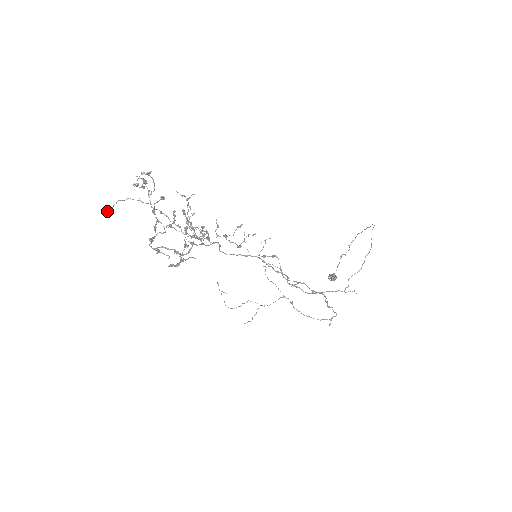
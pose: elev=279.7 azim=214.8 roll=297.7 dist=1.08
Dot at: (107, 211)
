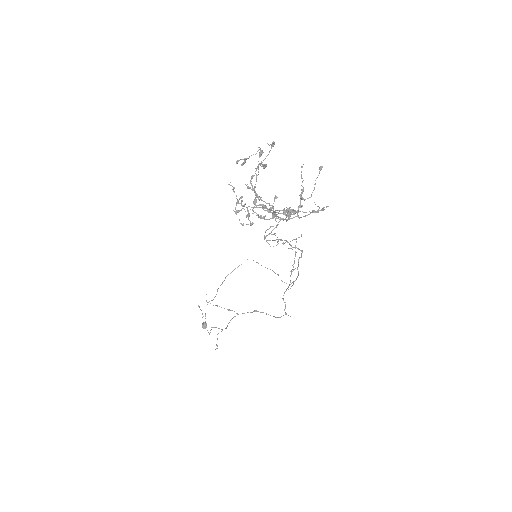
Dot at: (266, 165)
